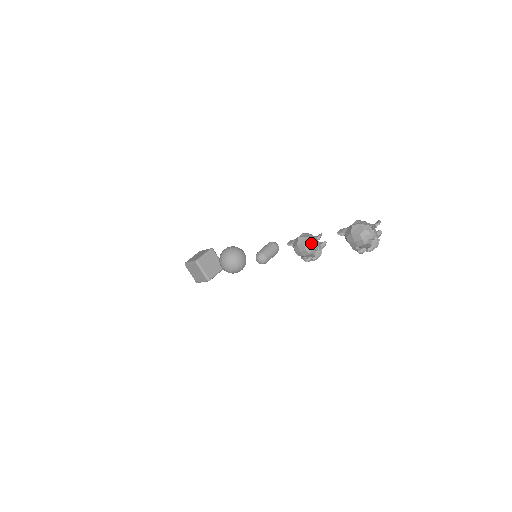
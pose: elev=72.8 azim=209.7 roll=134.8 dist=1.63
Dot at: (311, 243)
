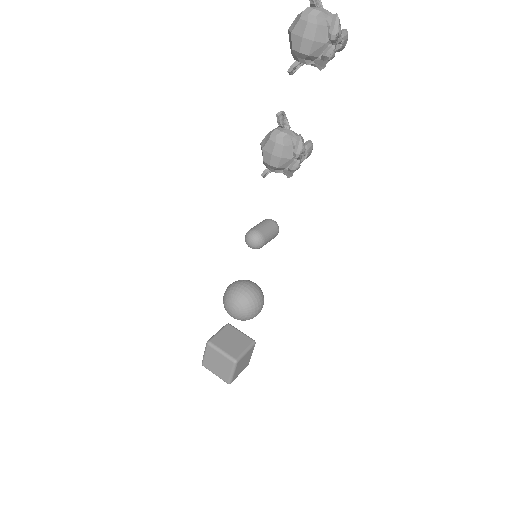
Dot at: (276, 130)
